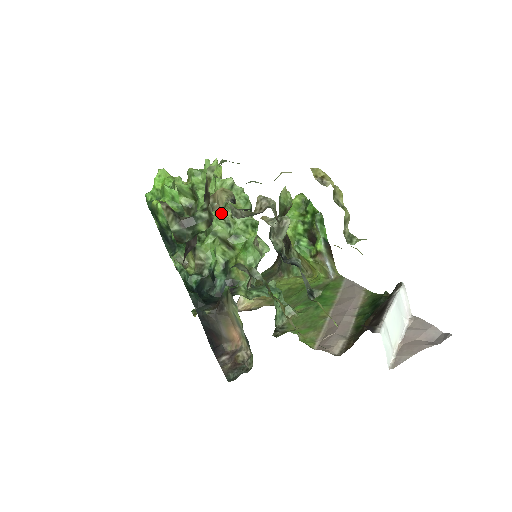
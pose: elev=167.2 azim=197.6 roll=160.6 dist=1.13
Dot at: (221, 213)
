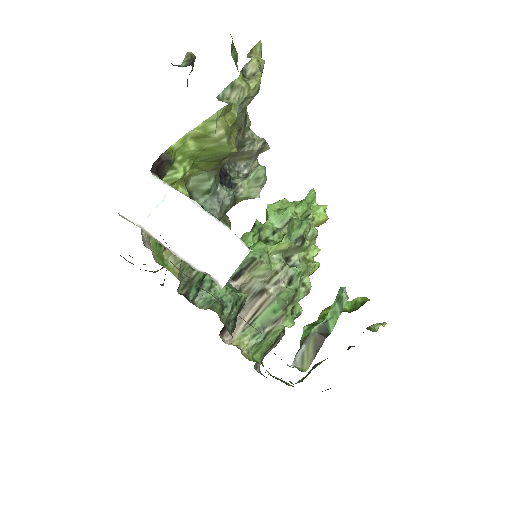
Dot at: (281, 226)
